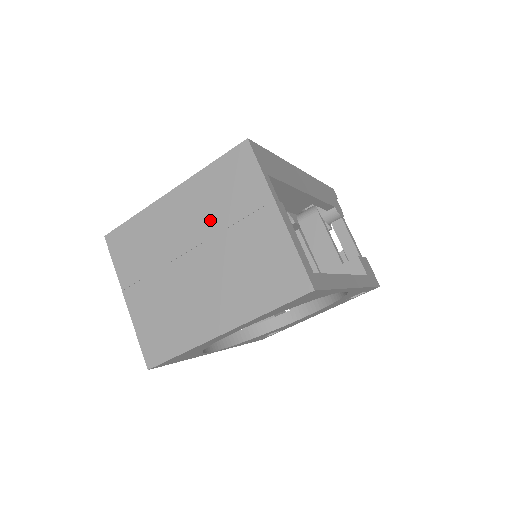
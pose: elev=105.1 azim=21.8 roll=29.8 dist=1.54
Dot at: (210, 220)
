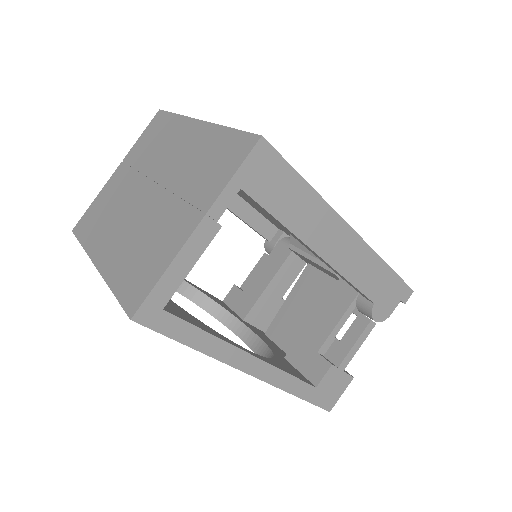
Dot at: (181, 174)
